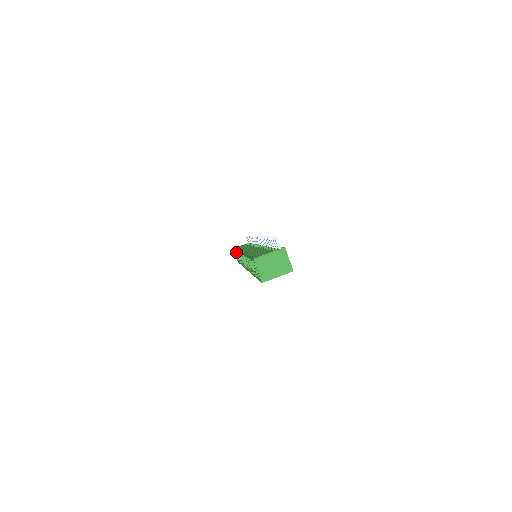
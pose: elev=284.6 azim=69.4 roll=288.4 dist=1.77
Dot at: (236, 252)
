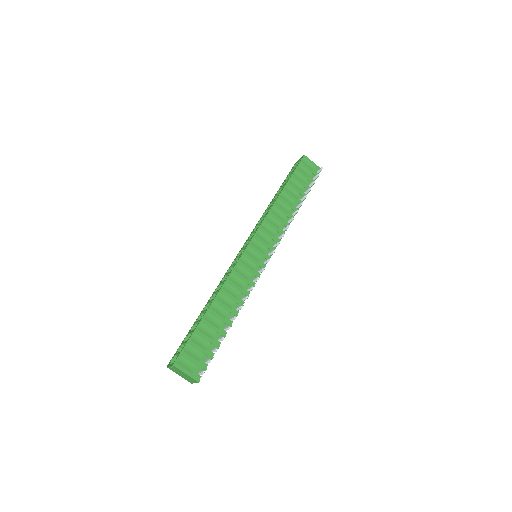
Dot at: (285, 184)
